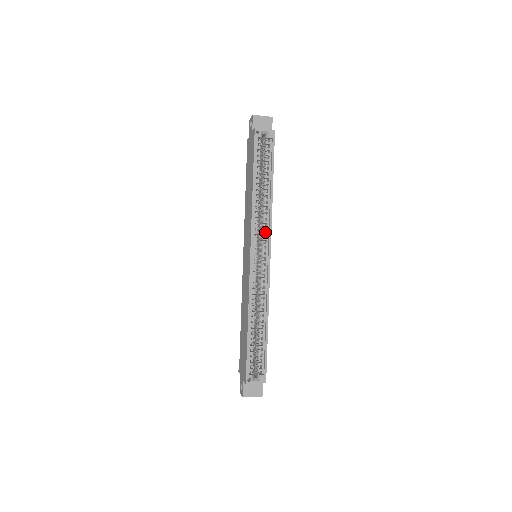
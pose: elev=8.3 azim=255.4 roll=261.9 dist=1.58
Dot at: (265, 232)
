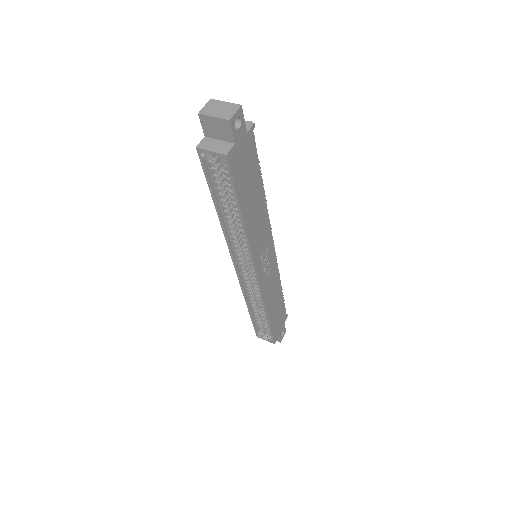
Dot at: (248, 254)
